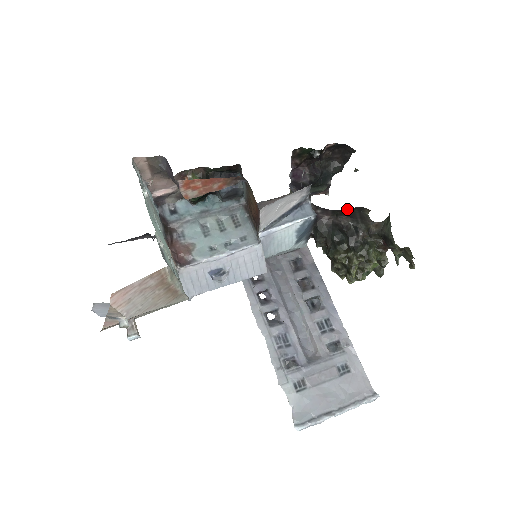
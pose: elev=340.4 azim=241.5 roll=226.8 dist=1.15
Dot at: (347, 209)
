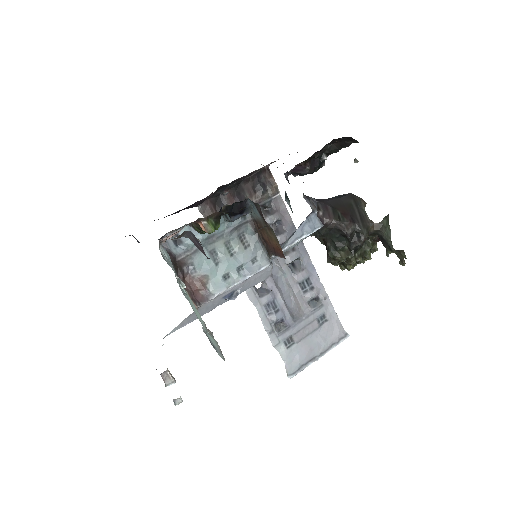
Dot at: (342, 197)
